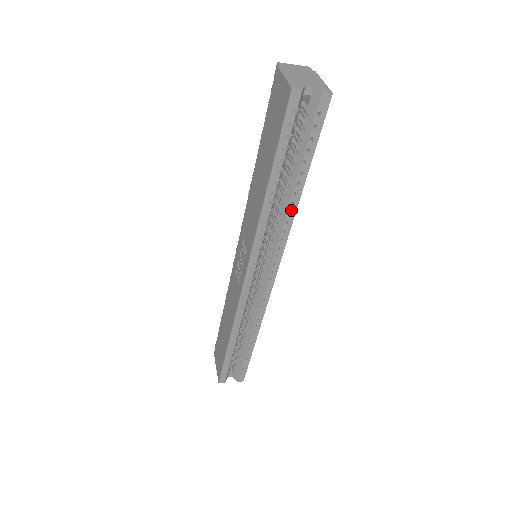
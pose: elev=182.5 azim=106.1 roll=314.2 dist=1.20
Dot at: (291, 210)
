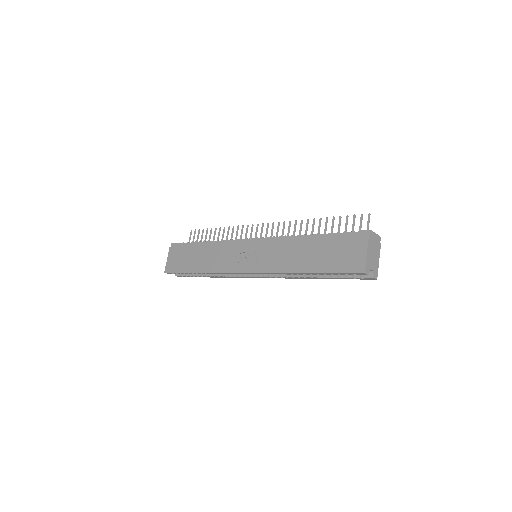
Dot at: (302, 278)
